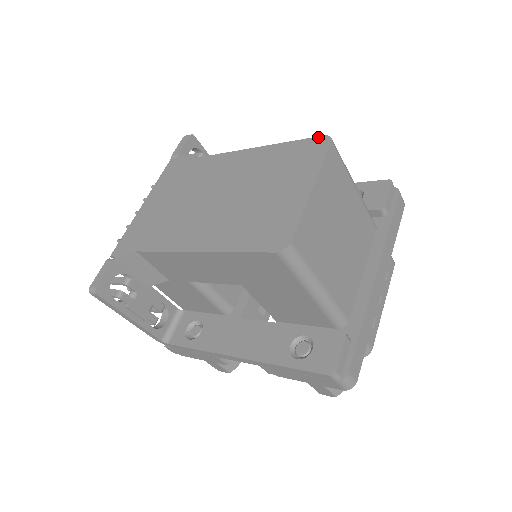
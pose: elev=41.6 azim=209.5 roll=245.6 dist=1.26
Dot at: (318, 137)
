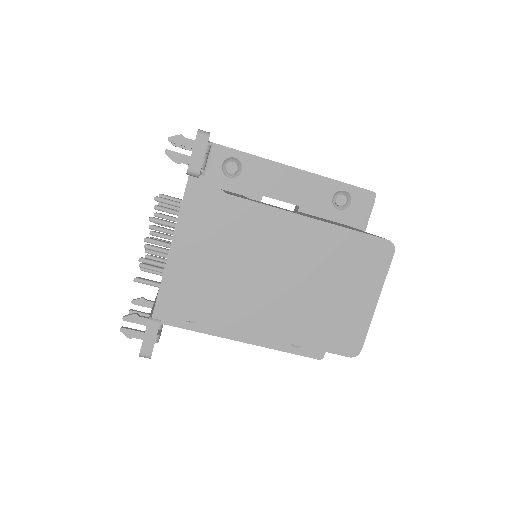
Dot at: (383, 240)
